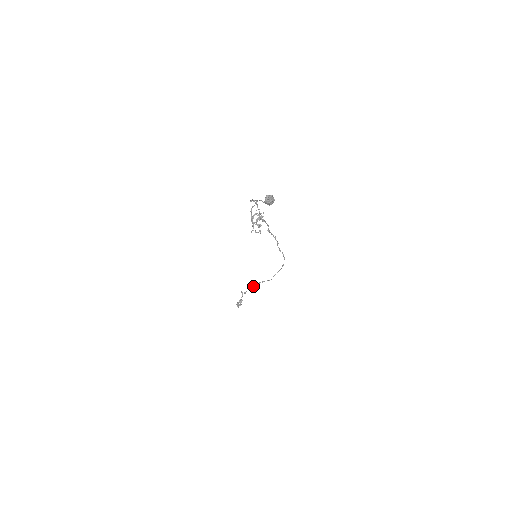
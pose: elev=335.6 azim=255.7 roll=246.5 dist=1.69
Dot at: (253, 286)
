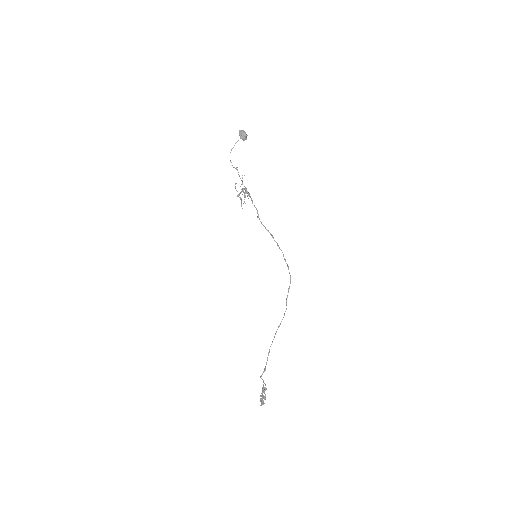
Dot at: occluded
